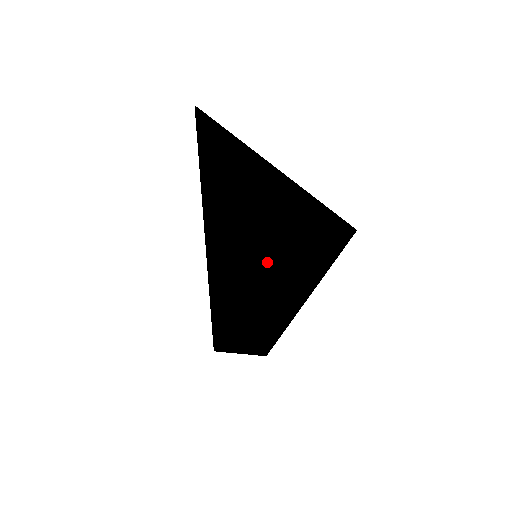
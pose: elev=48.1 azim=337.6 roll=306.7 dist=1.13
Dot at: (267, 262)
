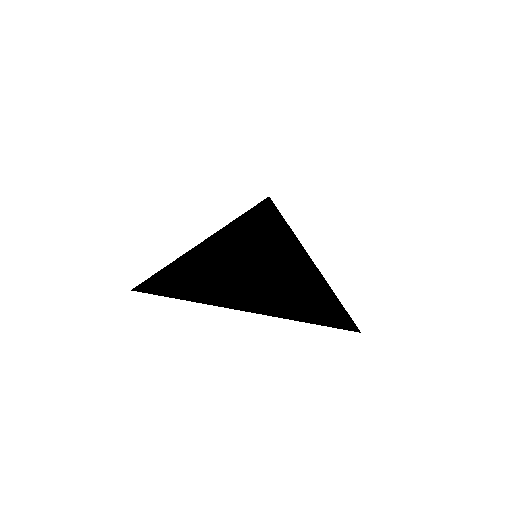
Dot at: occluded
